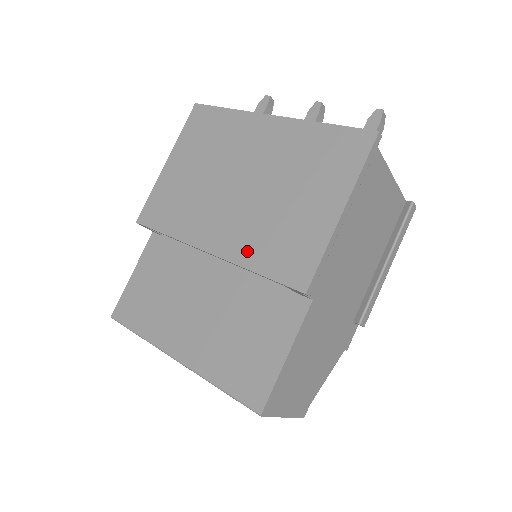
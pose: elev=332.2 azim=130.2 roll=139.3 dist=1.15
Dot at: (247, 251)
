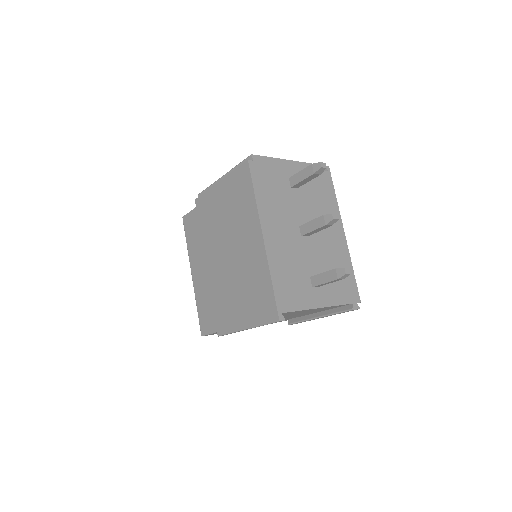
Dot at: (215, 289)
